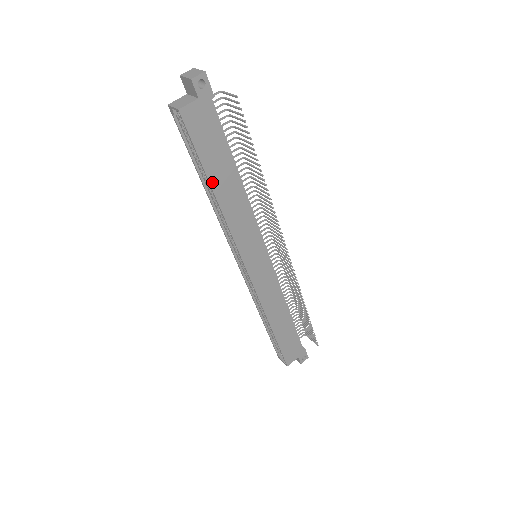
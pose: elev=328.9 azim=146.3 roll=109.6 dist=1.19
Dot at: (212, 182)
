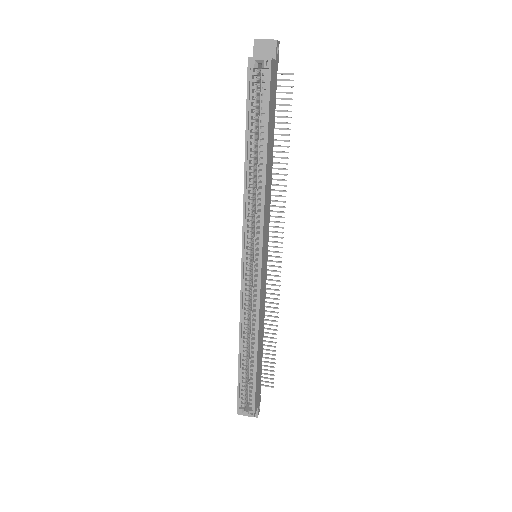
Dot at: (268, 145)
